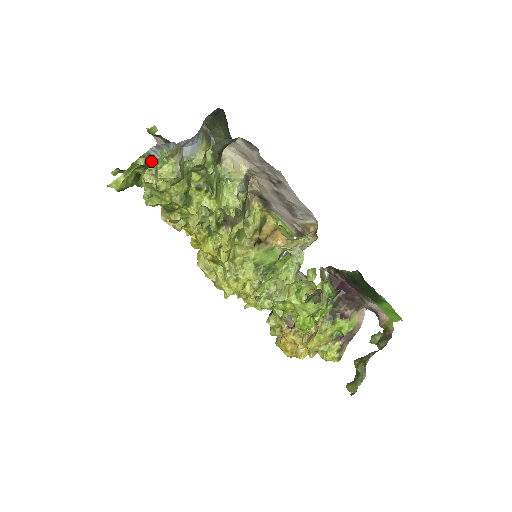
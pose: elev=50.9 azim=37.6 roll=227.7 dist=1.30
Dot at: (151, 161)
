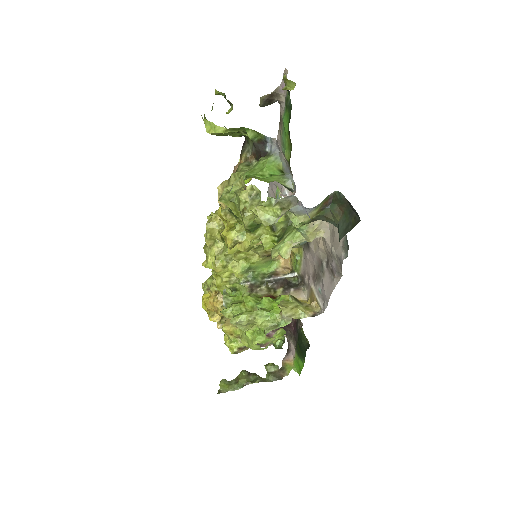
Dot at: (260, 142)
